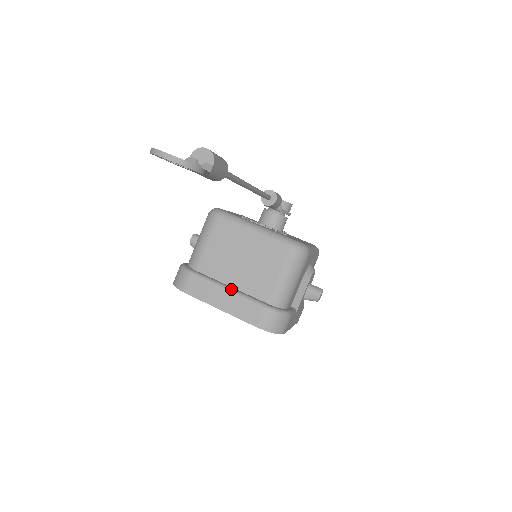
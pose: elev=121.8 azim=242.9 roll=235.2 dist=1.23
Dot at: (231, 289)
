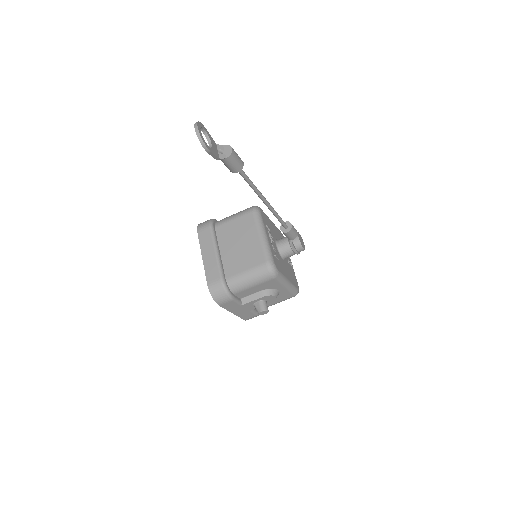
Dot at: (218, 253)
